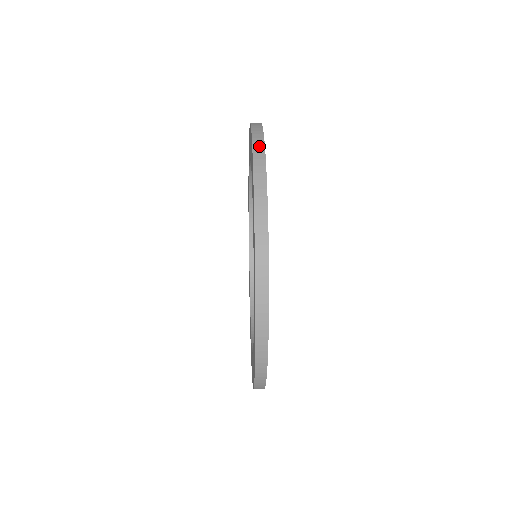
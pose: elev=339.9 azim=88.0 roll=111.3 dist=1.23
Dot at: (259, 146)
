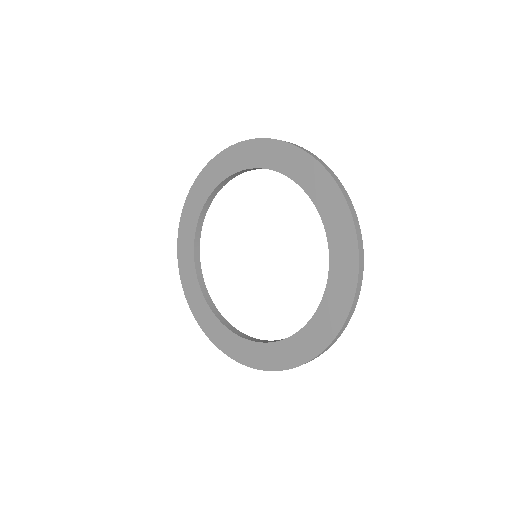
Dot at: (305, 149)
